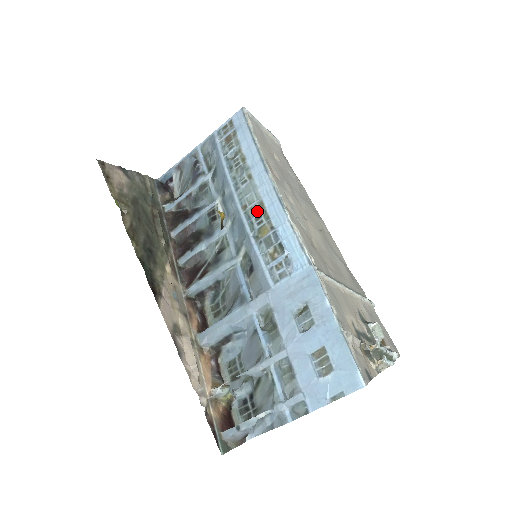
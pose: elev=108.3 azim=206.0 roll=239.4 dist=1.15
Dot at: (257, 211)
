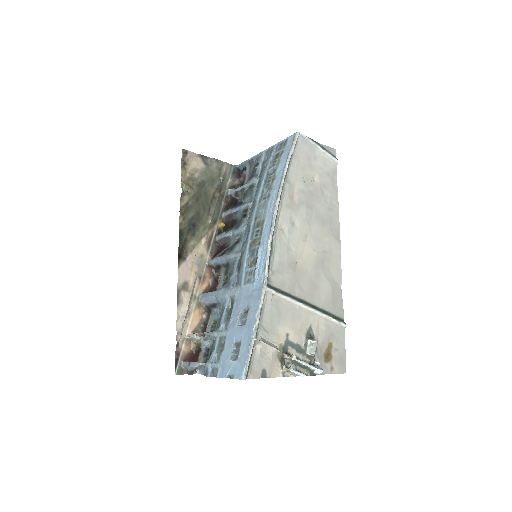
Dot at: (259, 226)
